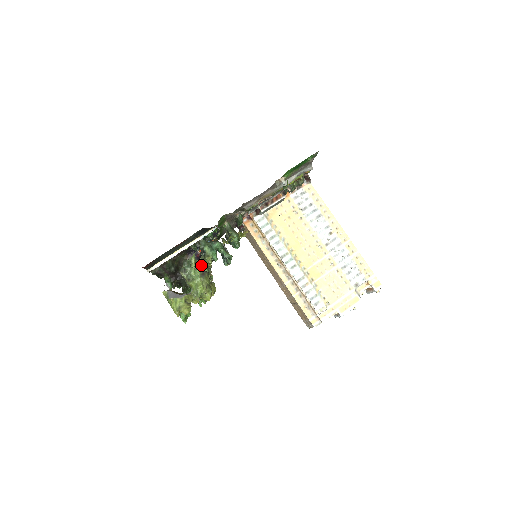
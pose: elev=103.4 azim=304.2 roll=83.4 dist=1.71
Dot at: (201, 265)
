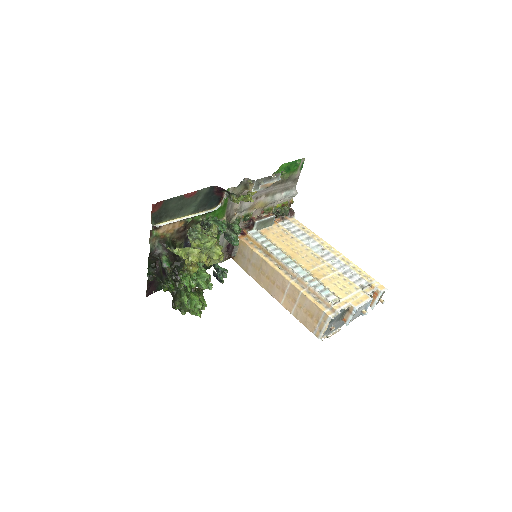
Dot at: occluded
